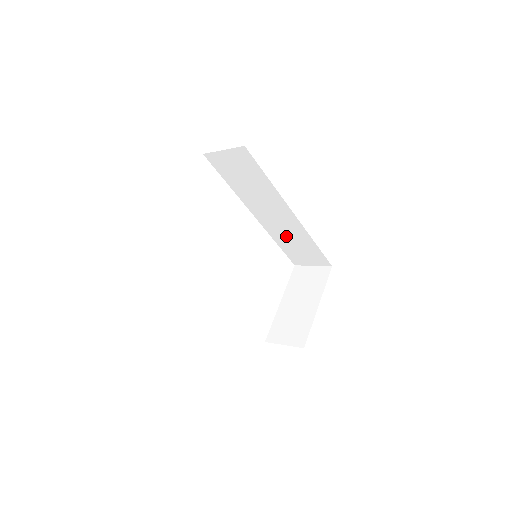
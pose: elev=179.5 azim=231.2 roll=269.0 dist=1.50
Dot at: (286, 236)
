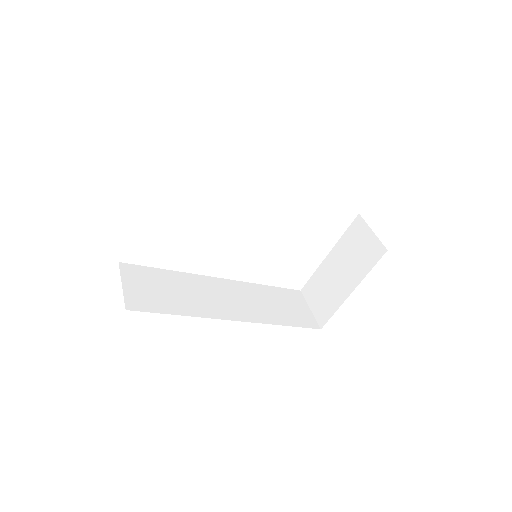
Dot at: occluded
